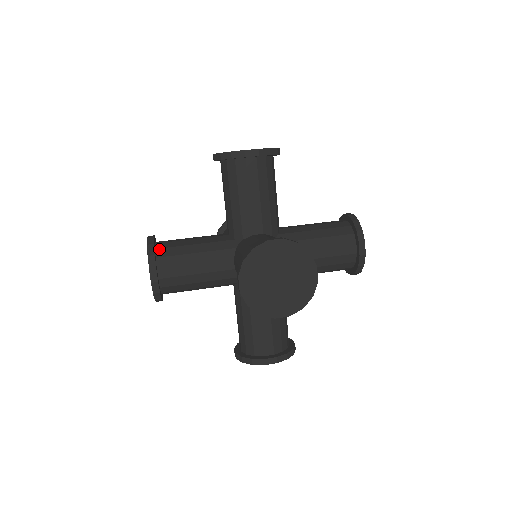
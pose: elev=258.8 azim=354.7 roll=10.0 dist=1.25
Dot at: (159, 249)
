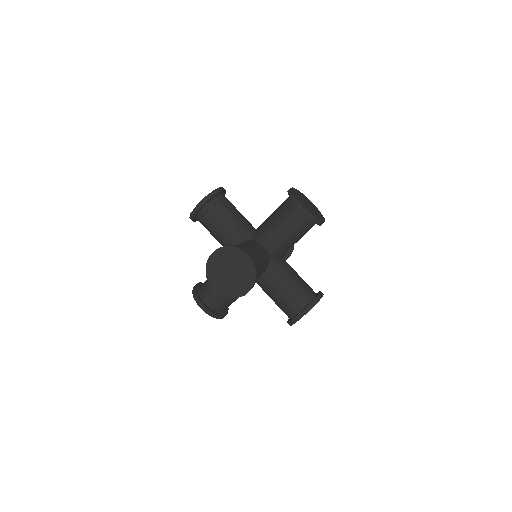
Dot at: (200, 290)
